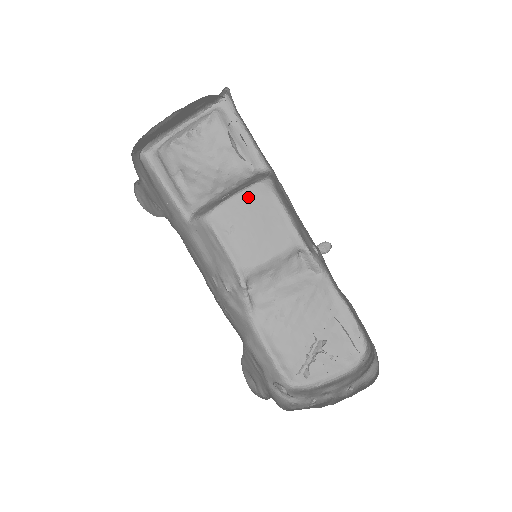
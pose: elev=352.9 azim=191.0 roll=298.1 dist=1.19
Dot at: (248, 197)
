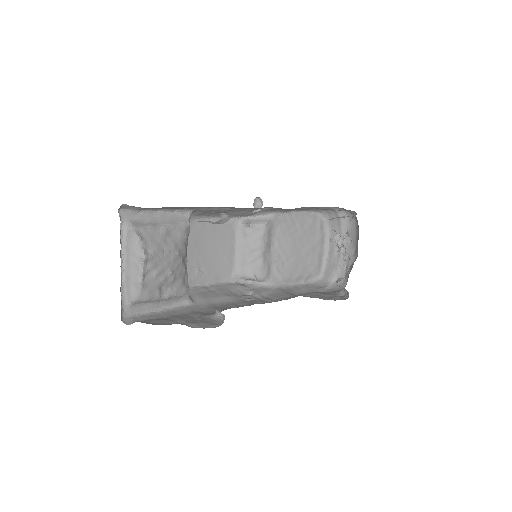
Dot at: occluded
